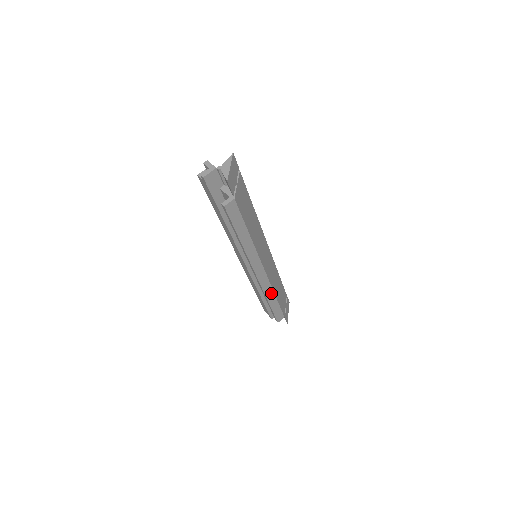
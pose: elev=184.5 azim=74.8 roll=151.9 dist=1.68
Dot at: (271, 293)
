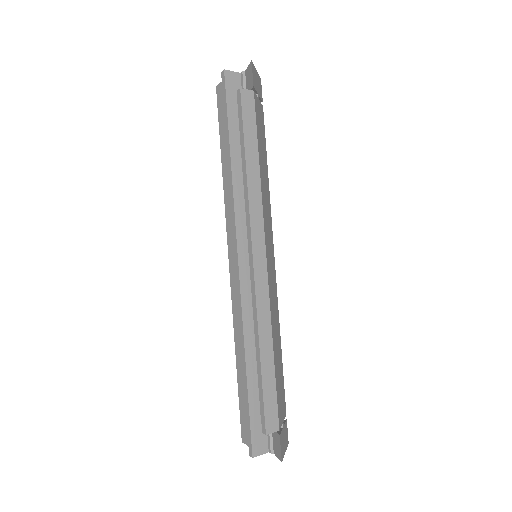
Dot at: (267, 329)
